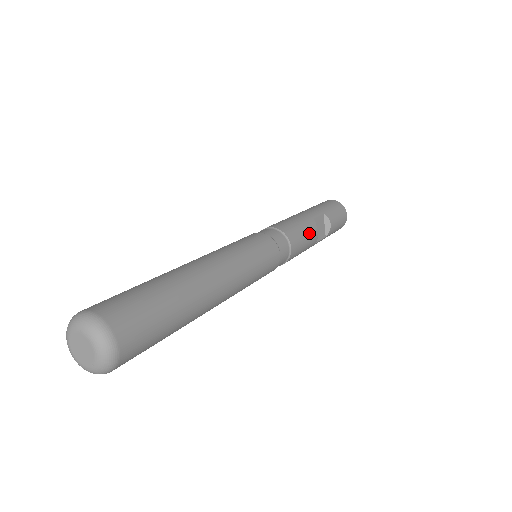
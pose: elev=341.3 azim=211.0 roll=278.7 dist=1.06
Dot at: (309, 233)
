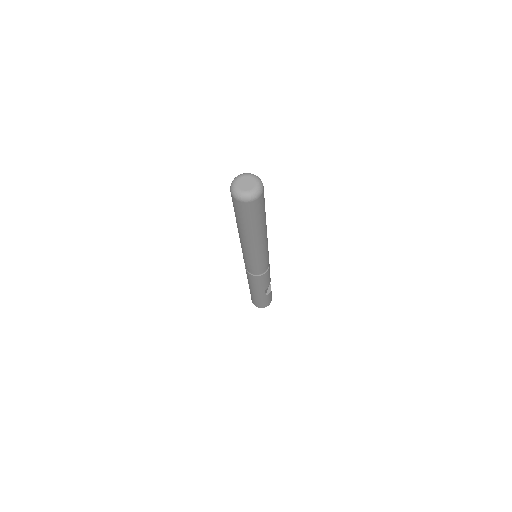
Dot at: occluded
